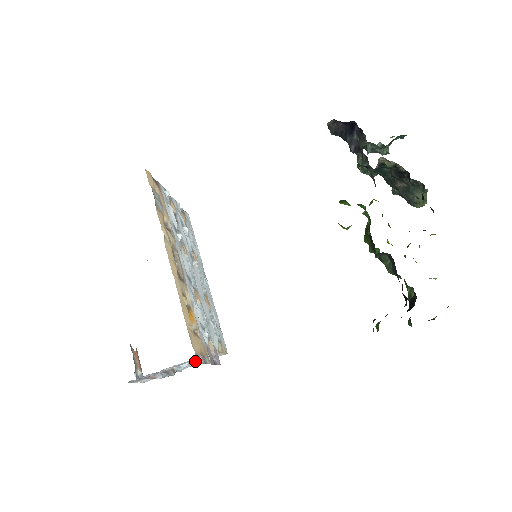
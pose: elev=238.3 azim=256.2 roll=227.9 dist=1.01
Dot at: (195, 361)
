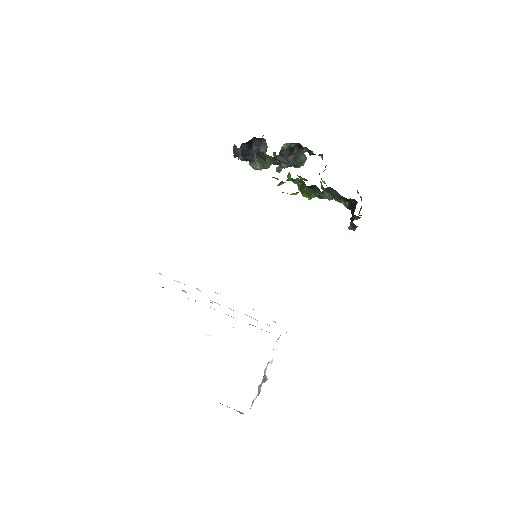
Dot at: occluded
